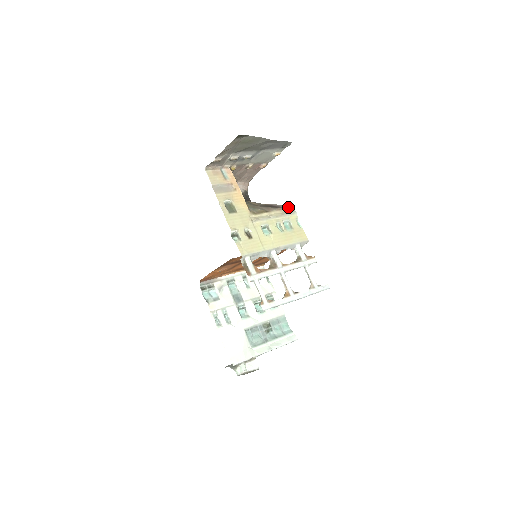
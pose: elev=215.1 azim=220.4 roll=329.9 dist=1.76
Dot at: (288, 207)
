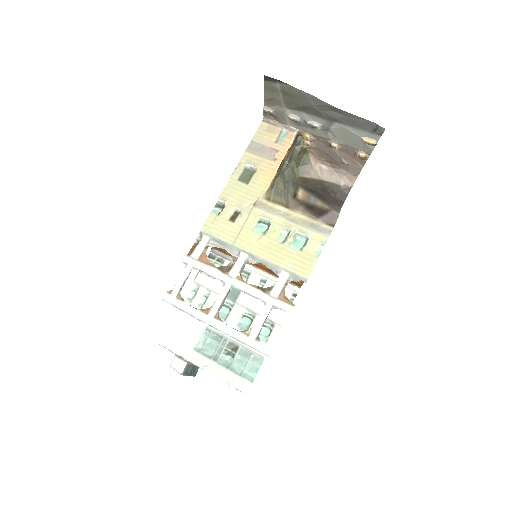
Dot at: (329, 222)
